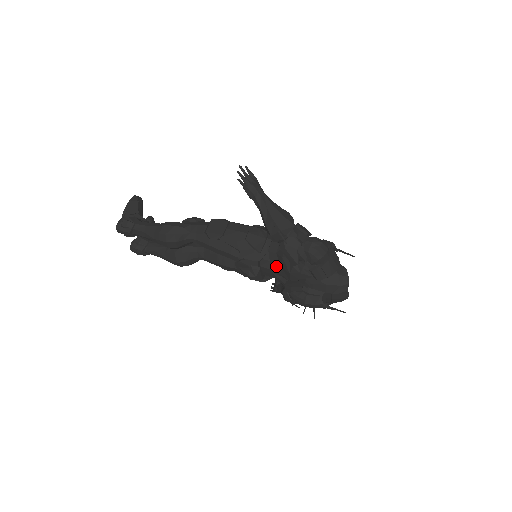
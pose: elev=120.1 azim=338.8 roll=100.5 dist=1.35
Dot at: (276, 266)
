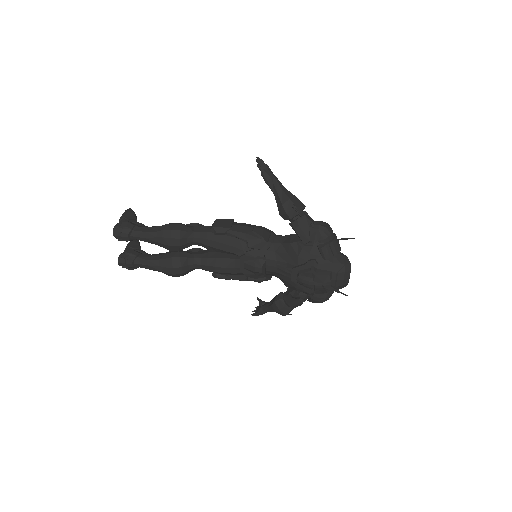
Dot at: (282, 255)
